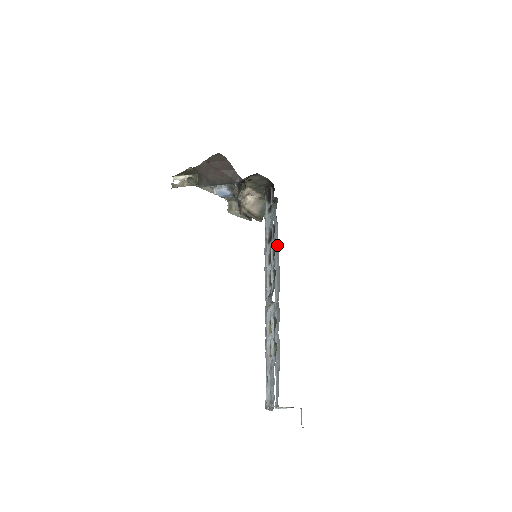
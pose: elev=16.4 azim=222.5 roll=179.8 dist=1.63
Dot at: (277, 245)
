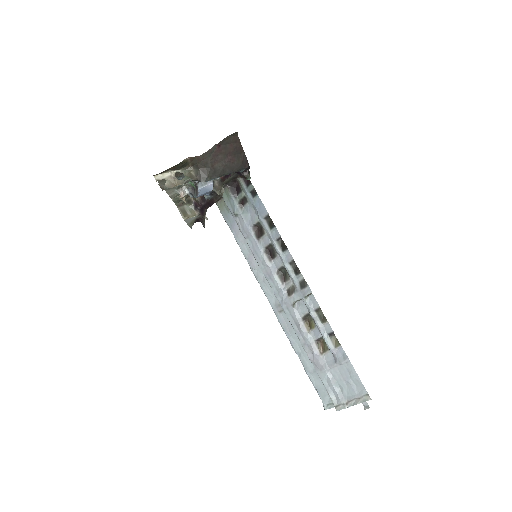
Dot at: occluded
